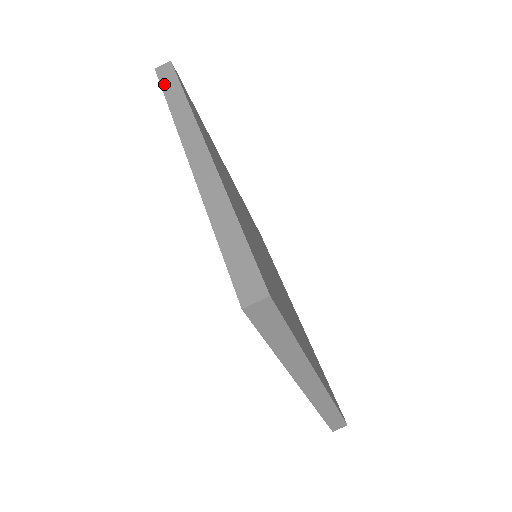
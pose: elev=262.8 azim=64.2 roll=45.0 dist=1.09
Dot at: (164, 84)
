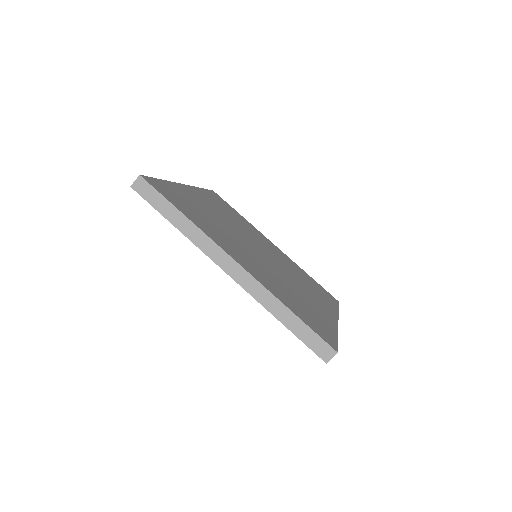
Dot at: occluded
